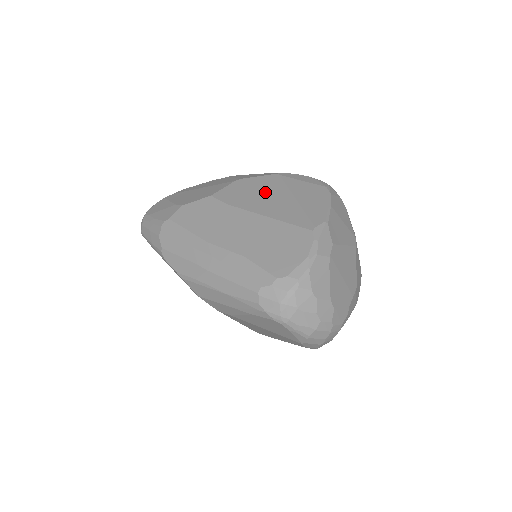
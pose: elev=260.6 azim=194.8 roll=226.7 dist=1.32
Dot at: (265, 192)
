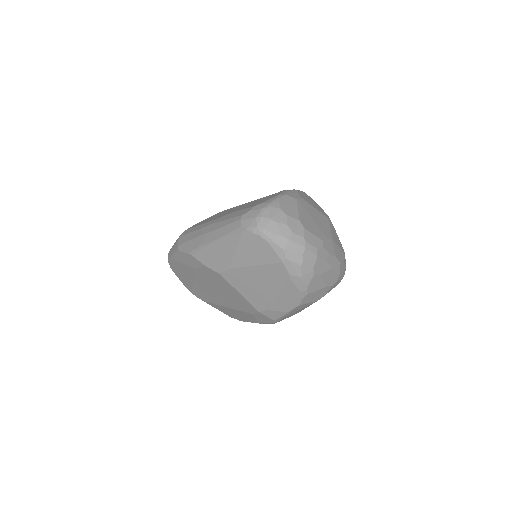
Dot at: occluded
